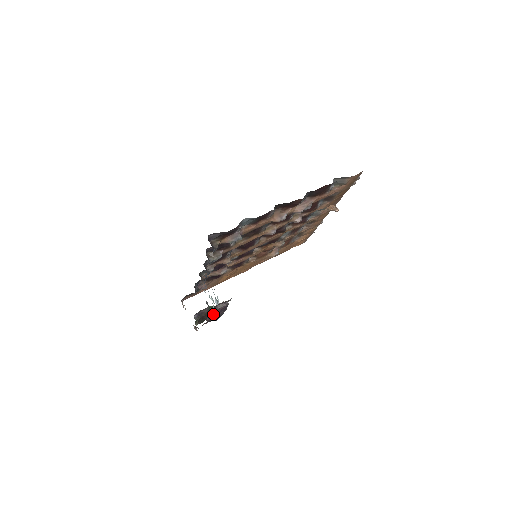
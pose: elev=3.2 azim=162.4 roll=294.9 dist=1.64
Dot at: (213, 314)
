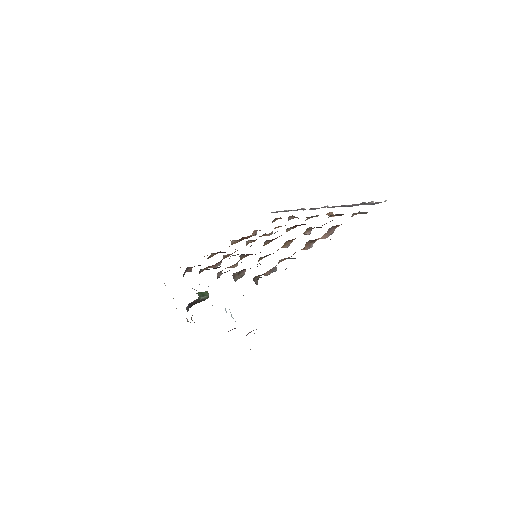
Dot at: occluded
